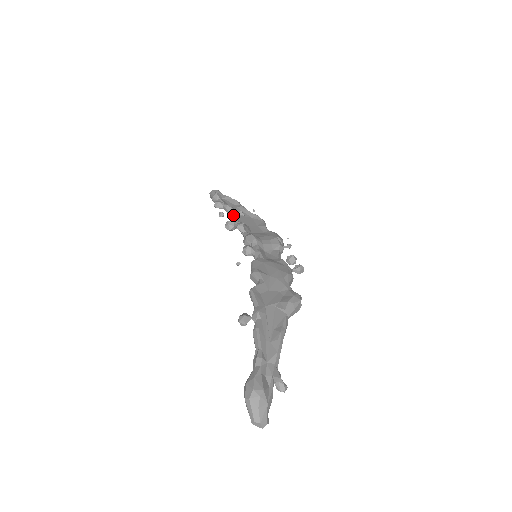
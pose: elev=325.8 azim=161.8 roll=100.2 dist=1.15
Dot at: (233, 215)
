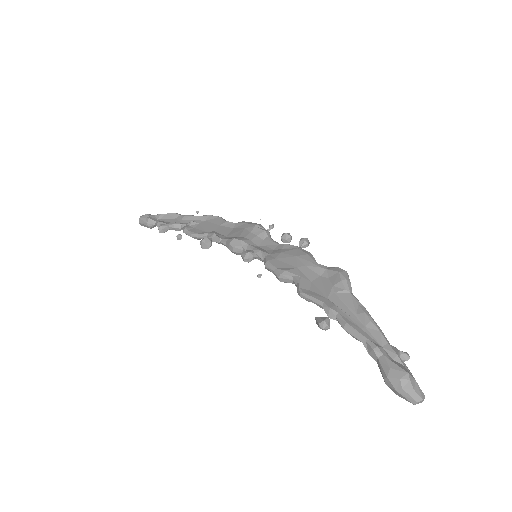
Dot at: (190, 230)
